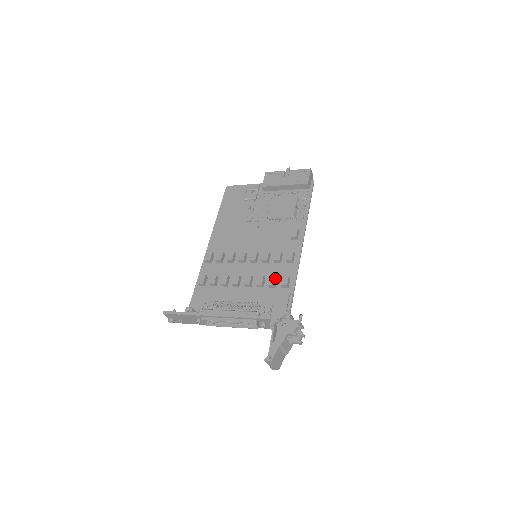
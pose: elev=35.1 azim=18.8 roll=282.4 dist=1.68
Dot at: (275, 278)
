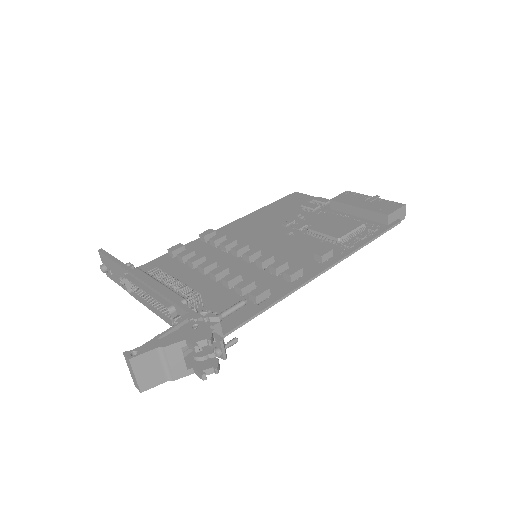
Dot at: (250, 283)
